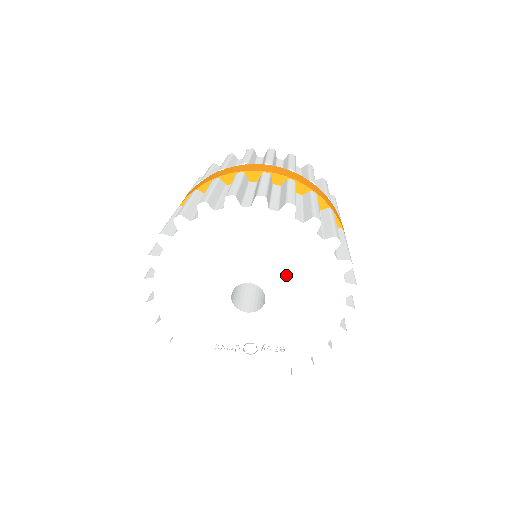
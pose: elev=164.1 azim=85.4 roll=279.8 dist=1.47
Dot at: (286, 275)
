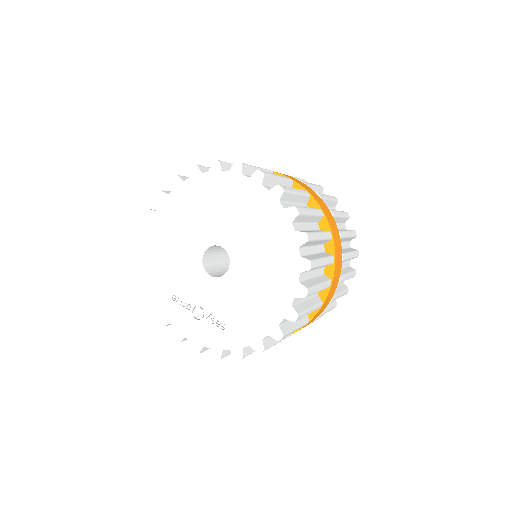
Dot at: (253, 252)
